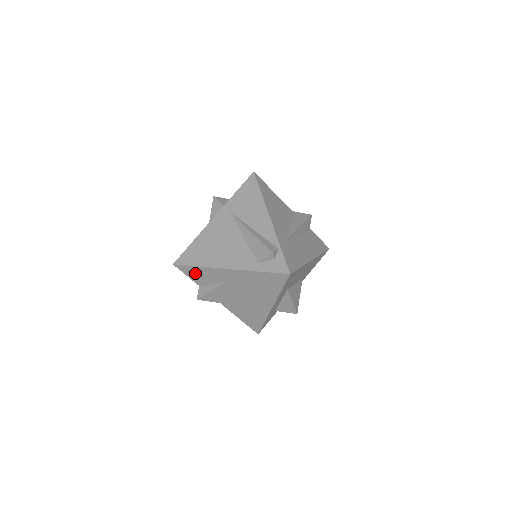
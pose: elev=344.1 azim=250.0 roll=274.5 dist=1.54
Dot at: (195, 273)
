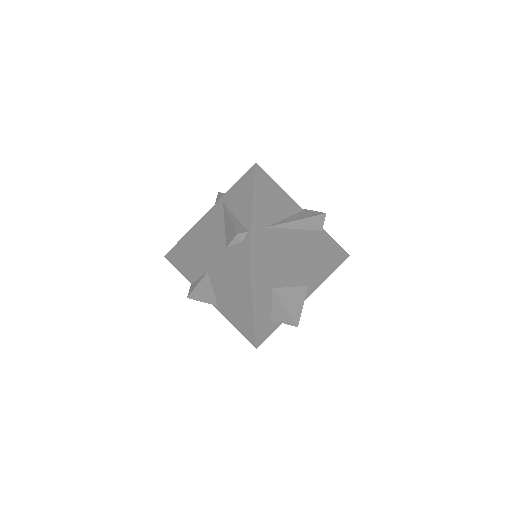
Dot at: (182, 266)
